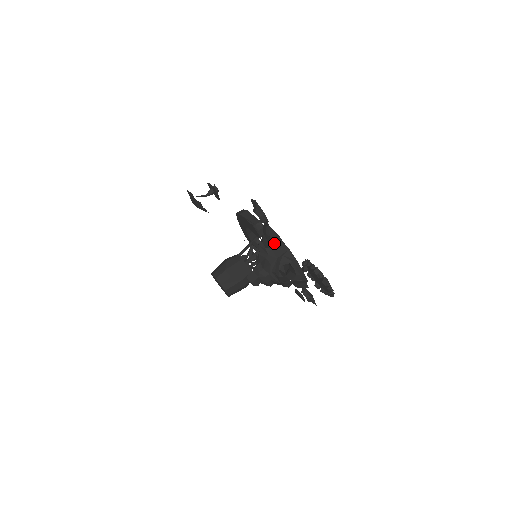
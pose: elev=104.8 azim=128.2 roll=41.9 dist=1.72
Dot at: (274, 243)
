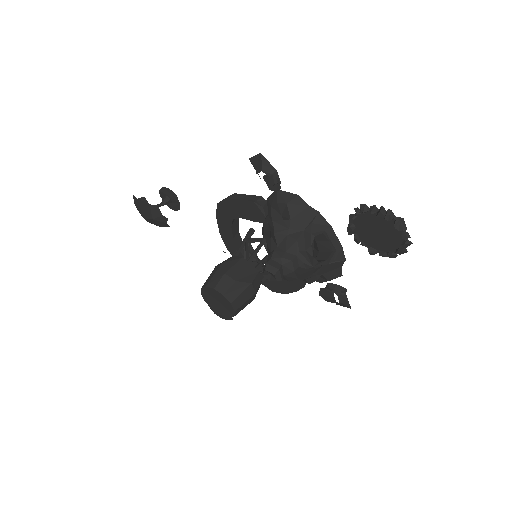
Dot at: (294, 211)
